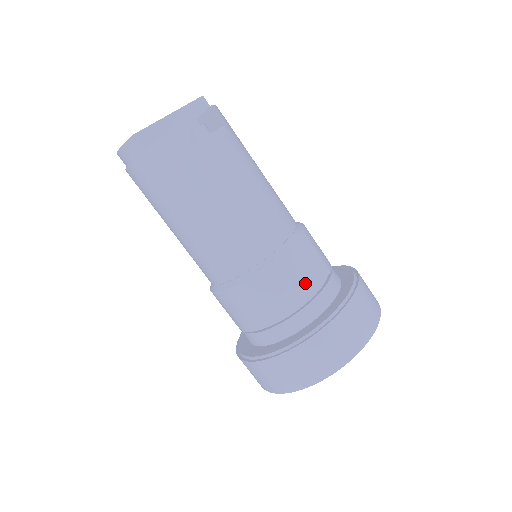
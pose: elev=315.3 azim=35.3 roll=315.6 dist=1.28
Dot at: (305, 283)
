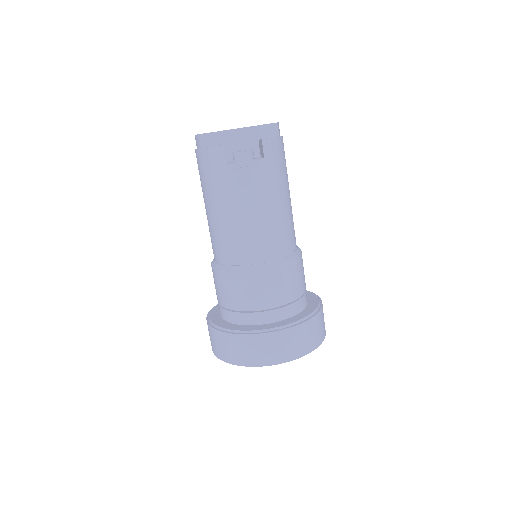
Dot at: (257, 298)
